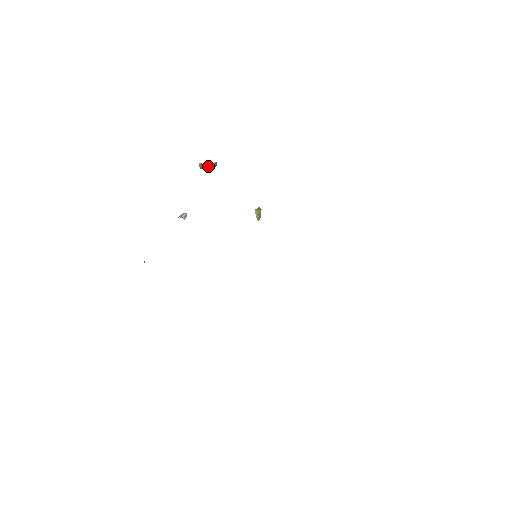
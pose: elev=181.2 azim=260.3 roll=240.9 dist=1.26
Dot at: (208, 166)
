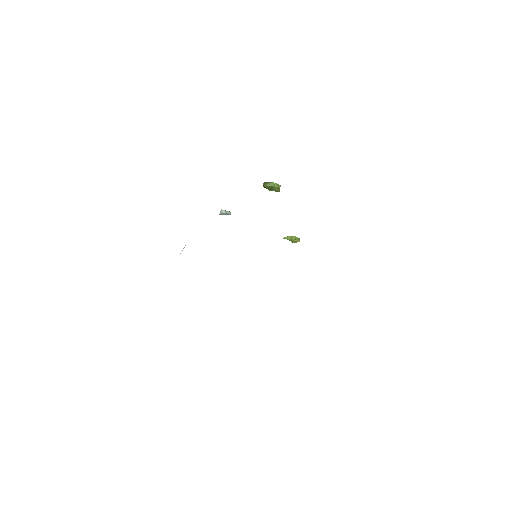
Dot at: (267, 183)
